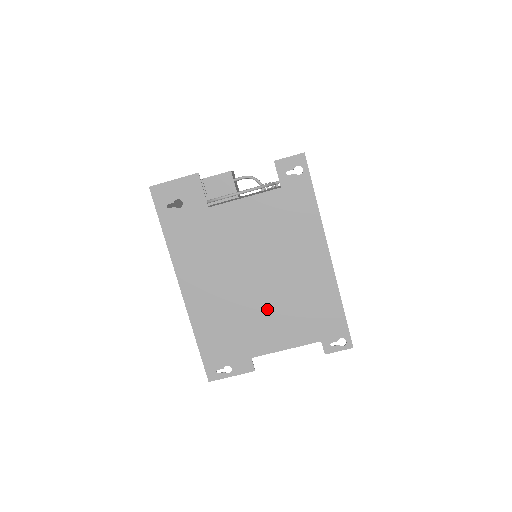
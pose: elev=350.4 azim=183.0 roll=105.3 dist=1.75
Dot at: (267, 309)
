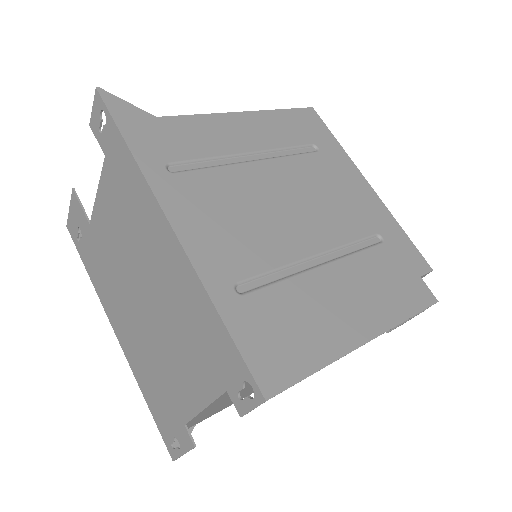
Dot at: (165, 344)
